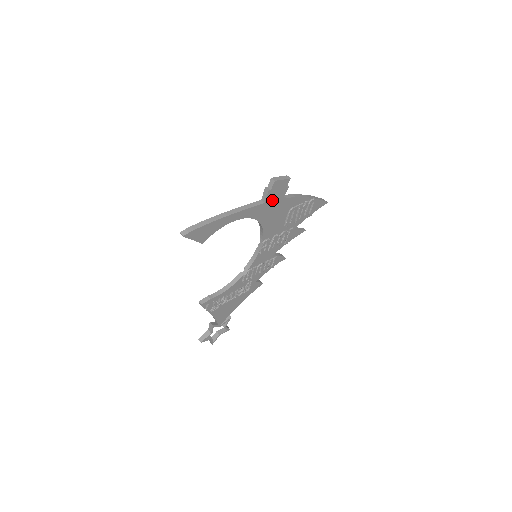
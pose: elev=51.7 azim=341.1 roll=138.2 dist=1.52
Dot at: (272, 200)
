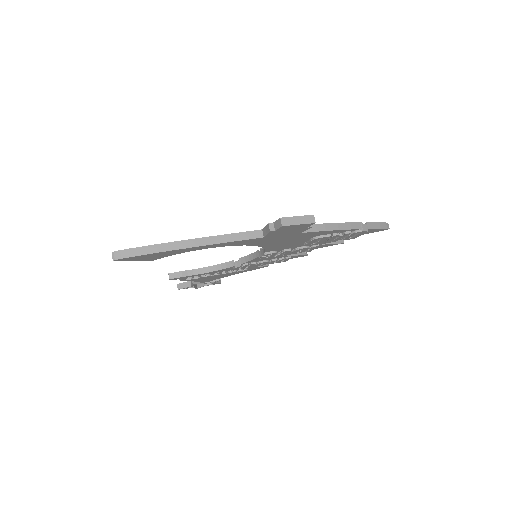
Dot at: (279, 234)
